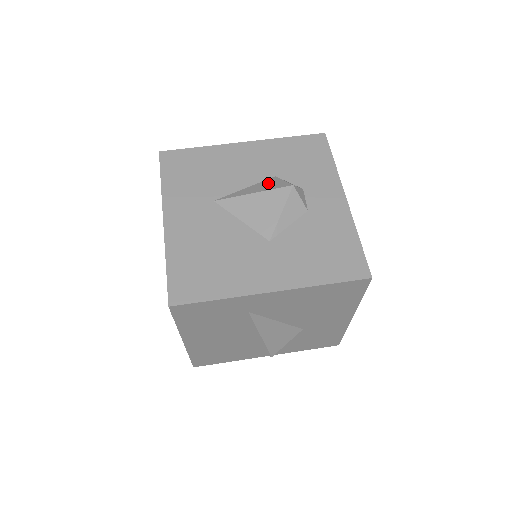
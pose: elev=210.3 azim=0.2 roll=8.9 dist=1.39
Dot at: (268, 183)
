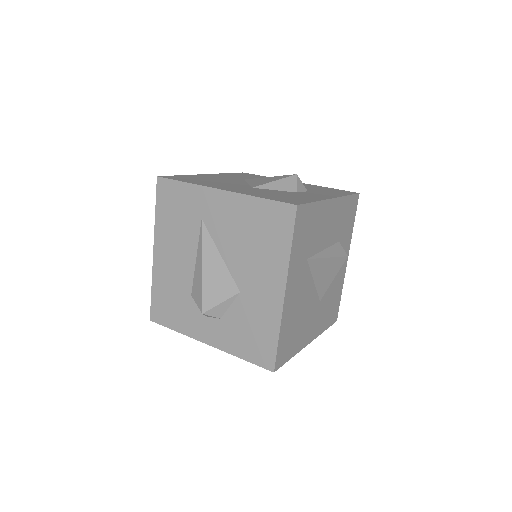
Dot at: occluded
